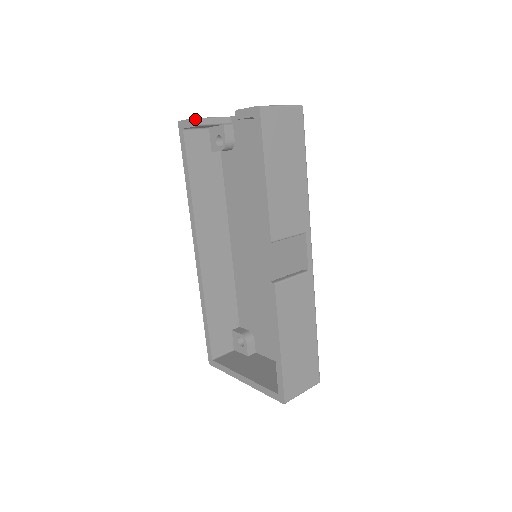
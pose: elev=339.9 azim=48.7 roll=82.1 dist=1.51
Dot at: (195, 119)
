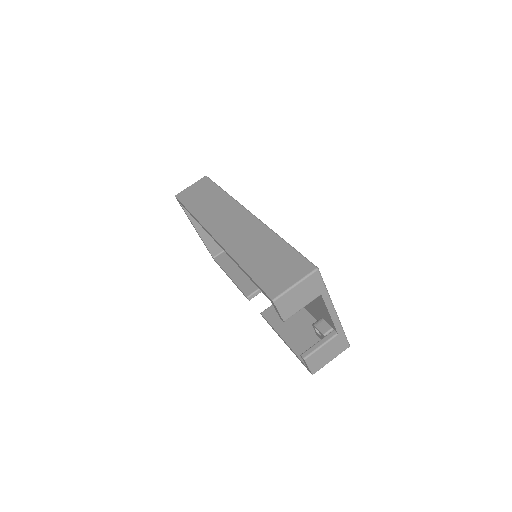
Dot at: occluded
